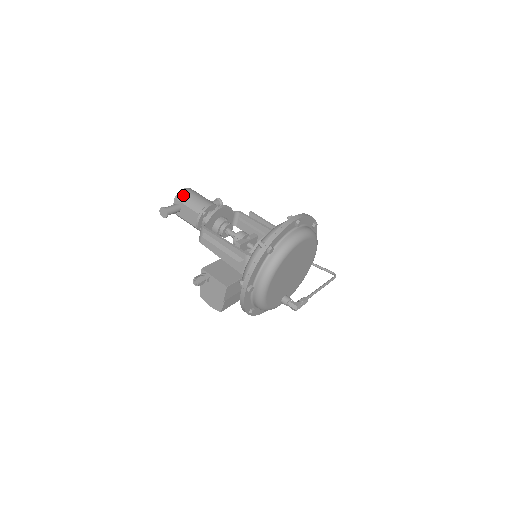
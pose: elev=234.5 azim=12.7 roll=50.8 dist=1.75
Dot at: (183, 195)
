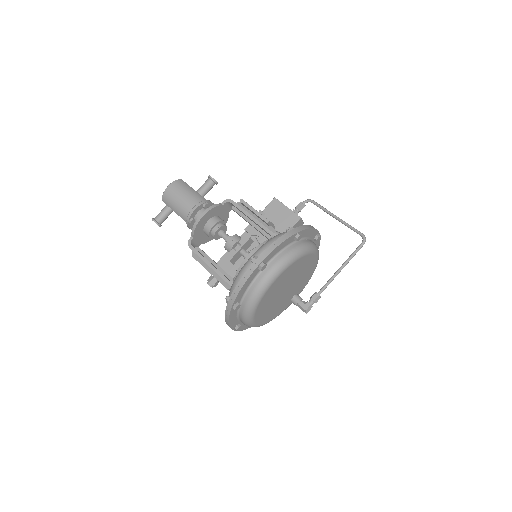
Dot at: (167, 198)
